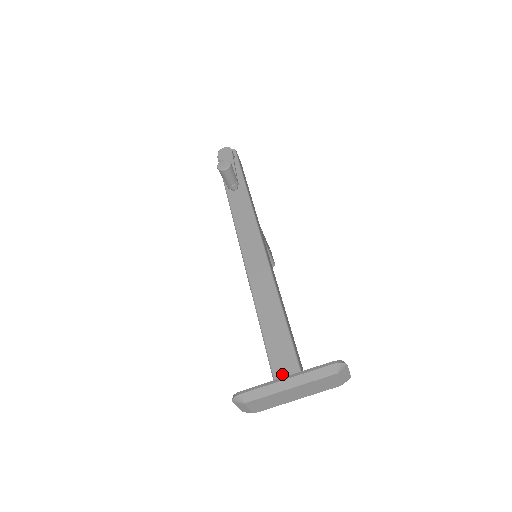
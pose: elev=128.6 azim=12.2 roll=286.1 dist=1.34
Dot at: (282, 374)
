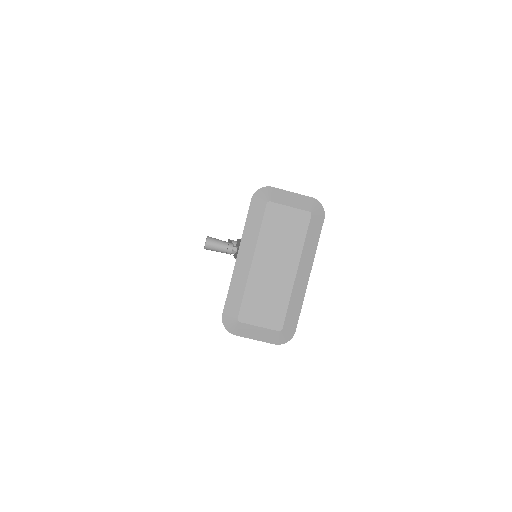
Dot at: occluded
